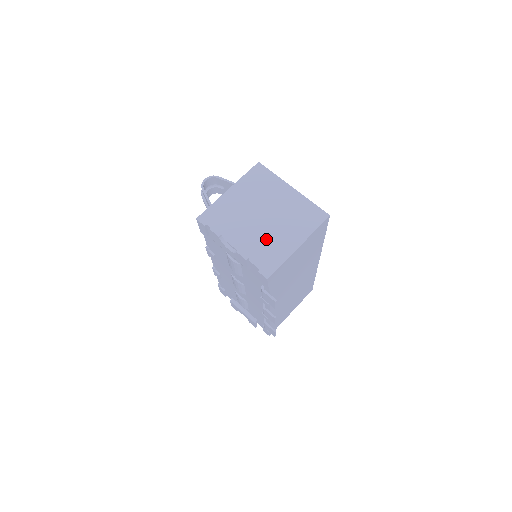
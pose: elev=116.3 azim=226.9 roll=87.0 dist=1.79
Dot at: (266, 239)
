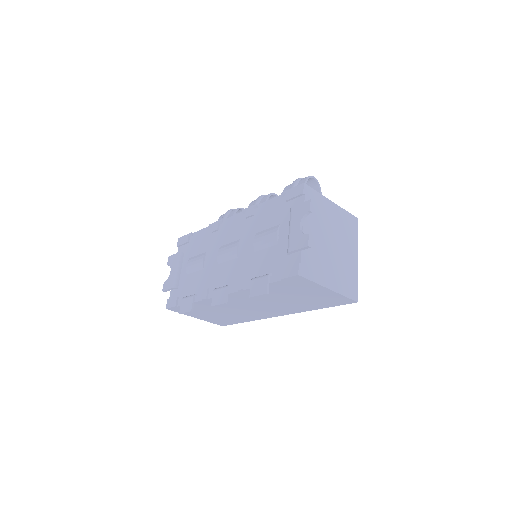
Dot at: (321, 256)
